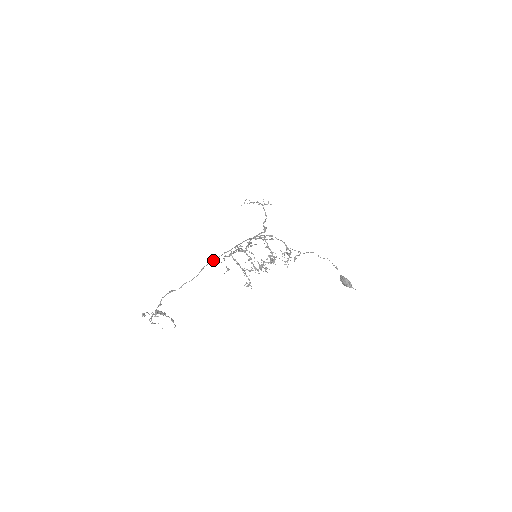
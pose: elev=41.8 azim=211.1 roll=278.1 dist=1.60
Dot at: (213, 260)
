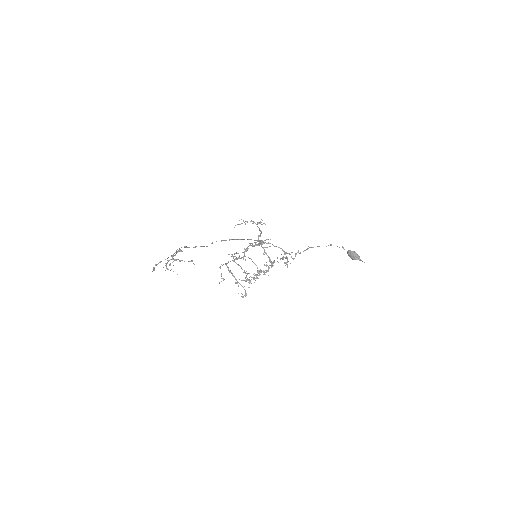
Dot at: occluded
